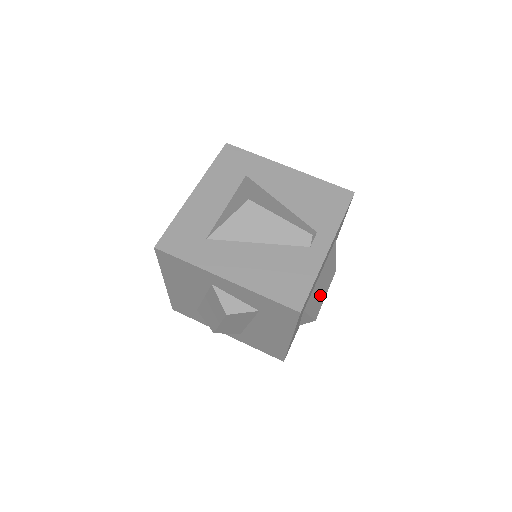
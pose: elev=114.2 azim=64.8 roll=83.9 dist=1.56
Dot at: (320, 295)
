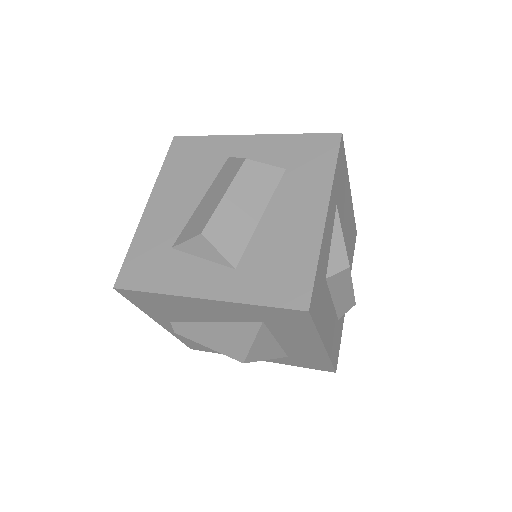
Dot at: occluded
